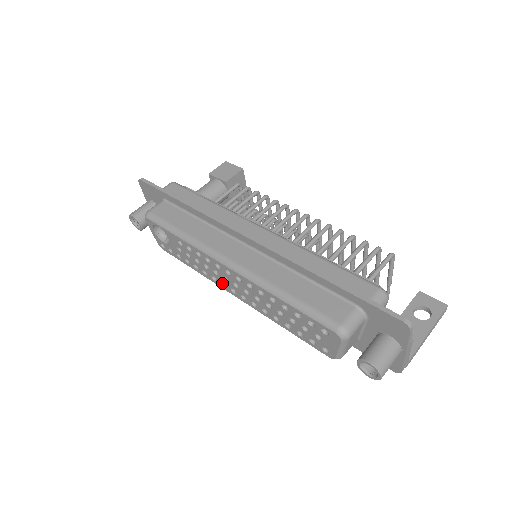
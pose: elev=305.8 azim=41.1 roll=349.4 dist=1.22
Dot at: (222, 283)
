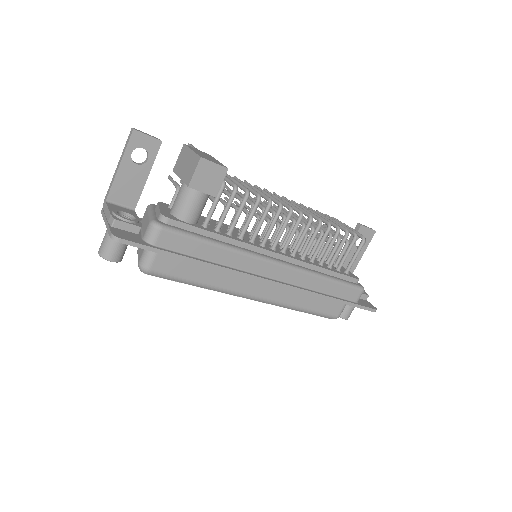
Dot at: occluded
